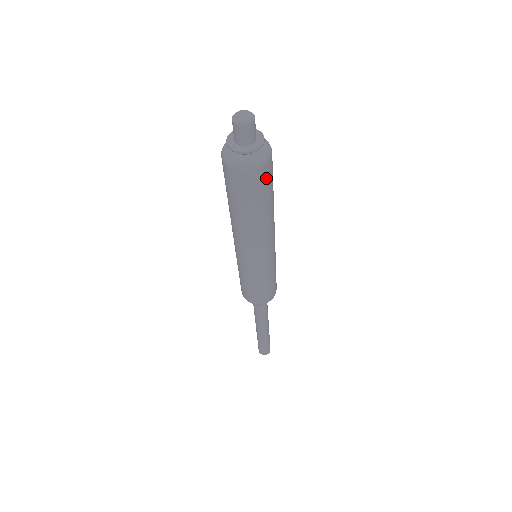
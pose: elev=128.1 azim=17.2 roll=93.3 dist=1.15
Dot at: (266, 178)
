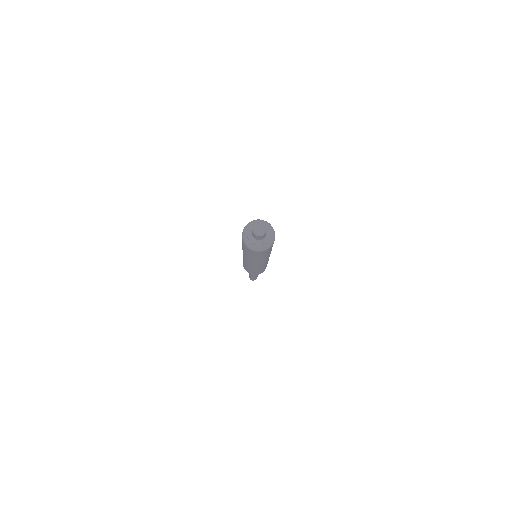
Dot at: occluded
